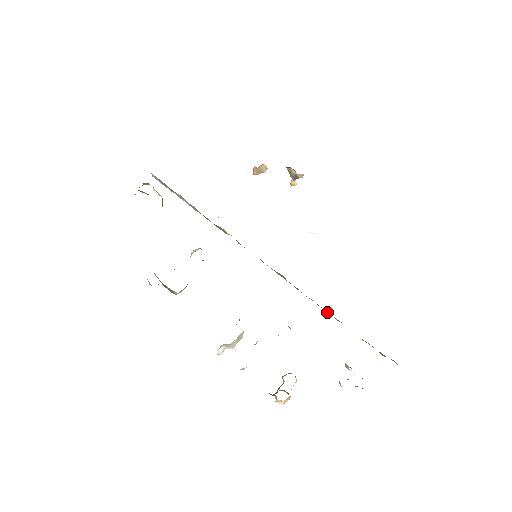
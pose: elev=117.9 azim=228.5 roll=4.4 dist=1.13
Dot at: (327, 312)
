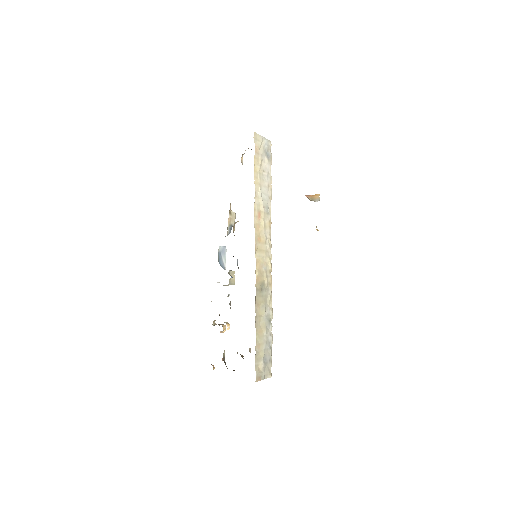
Dot at: occluded
